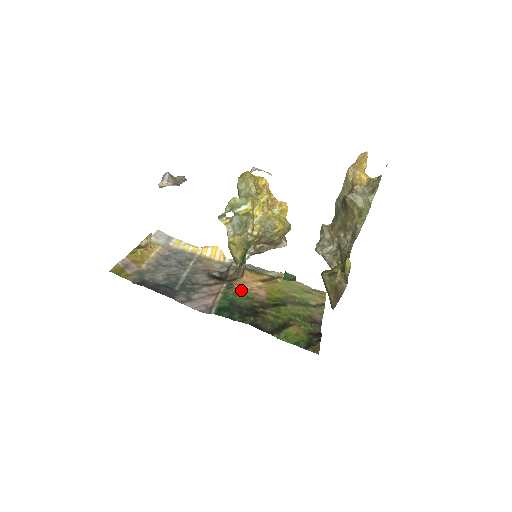
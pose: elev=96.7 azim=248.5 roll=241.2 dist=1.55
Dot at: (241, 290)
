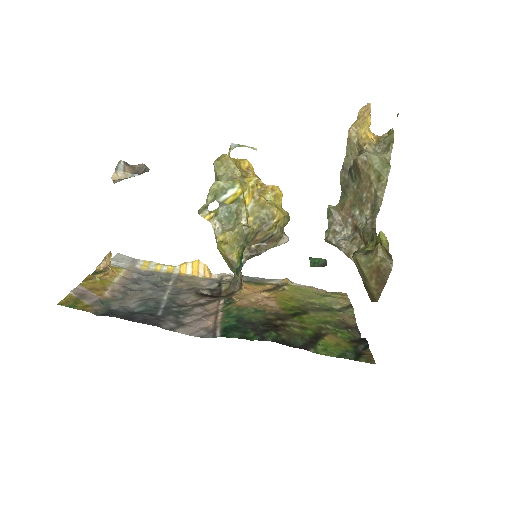
Dot at: (245, 304)
